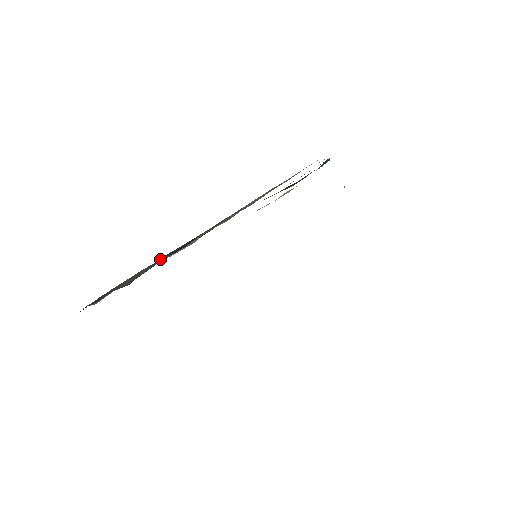
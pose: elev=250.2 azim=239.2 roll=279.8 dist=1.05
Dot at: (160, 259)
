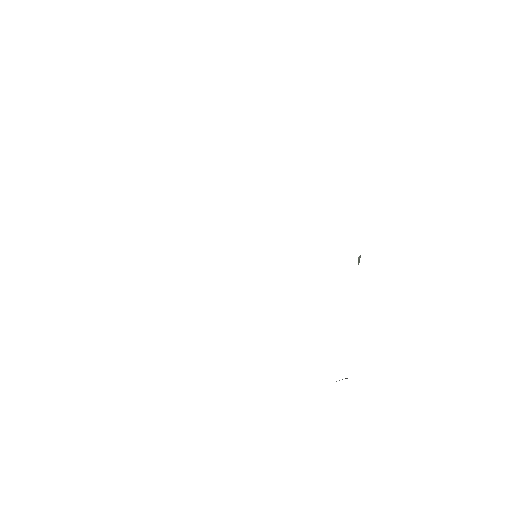
Dot at: occluded
